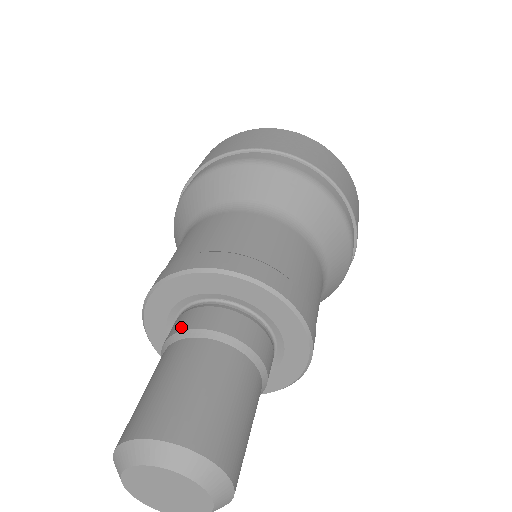
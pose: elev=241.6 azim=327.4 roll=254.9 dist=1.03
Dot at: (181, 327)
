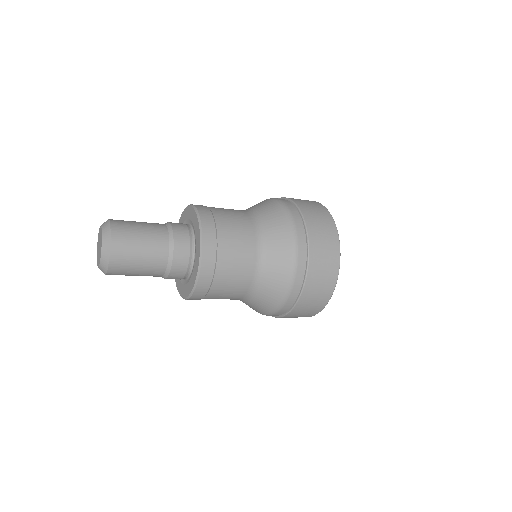
Dot at: (173, 224)
